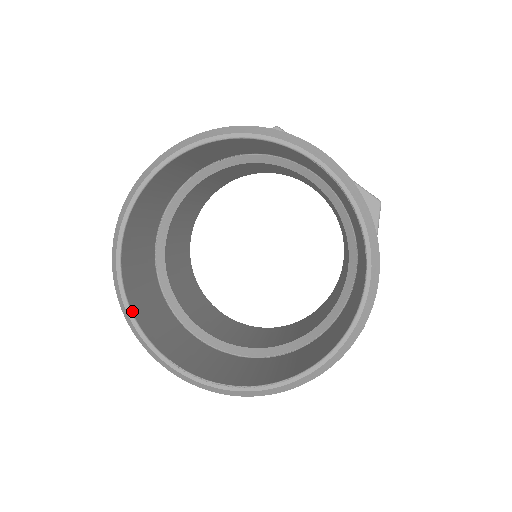
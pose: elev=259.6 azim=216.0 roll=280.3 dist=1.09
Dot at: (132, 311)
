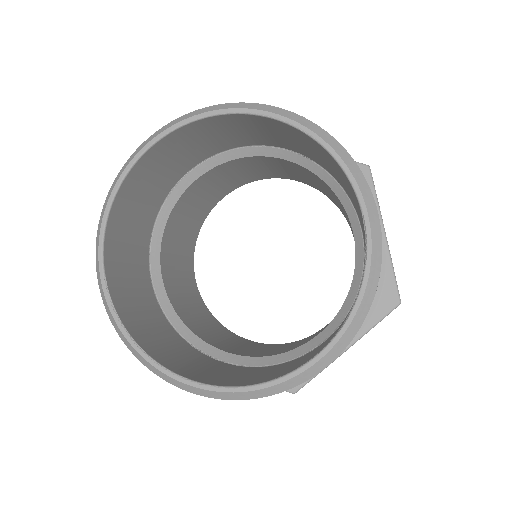
Dot at: (111, 210)
